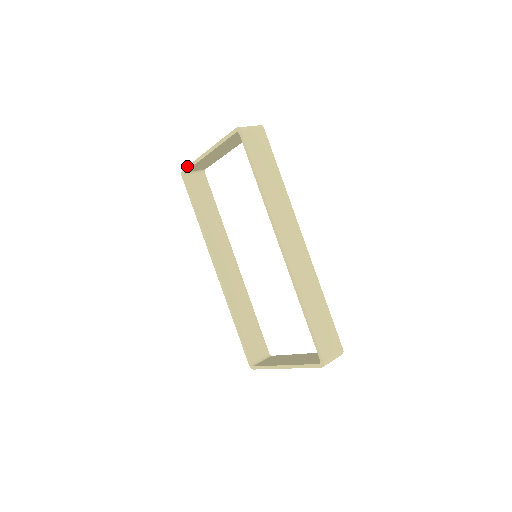
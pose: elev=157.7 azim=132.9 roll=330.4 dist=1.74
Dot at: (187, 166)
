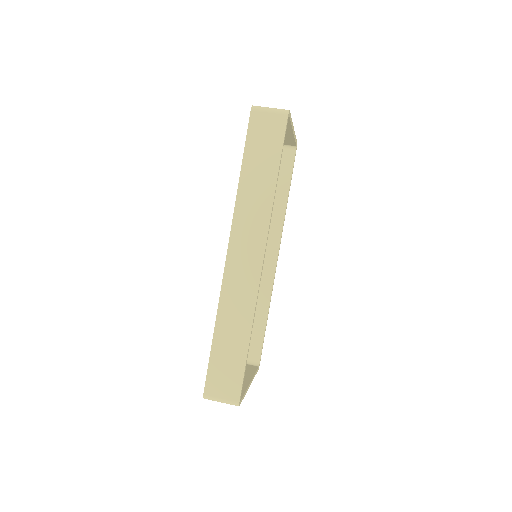
Dot at: occluded
